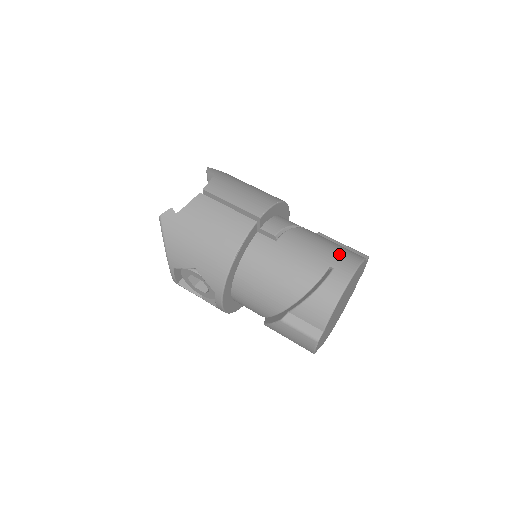
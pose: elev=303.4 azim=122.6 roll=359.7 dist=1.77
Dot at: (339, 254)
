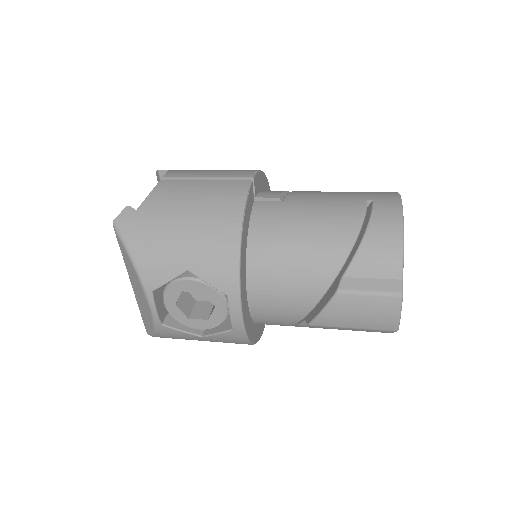
Dot at: (367, 192)
